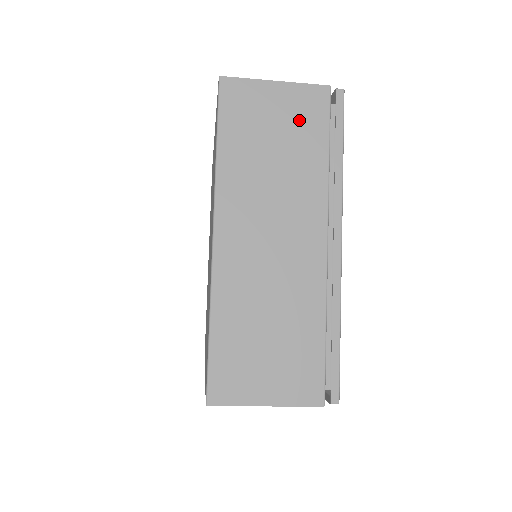
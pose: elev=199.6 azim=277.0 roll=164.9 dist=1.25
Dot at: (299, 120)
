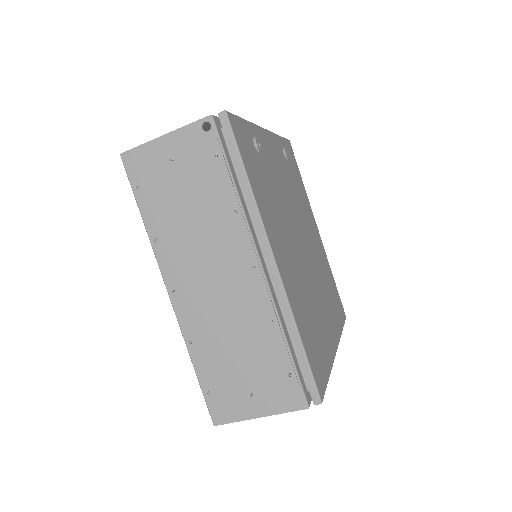
Dot at: occluded
